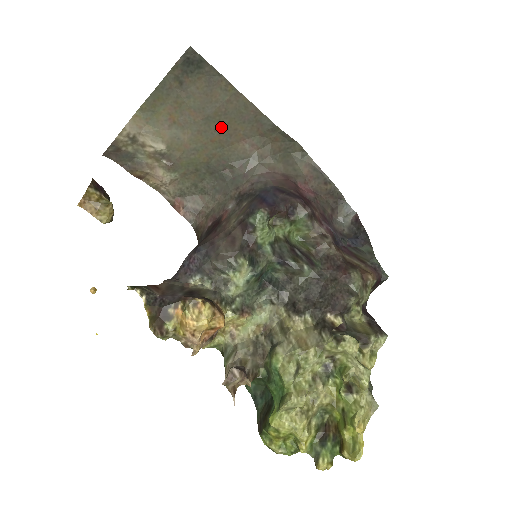
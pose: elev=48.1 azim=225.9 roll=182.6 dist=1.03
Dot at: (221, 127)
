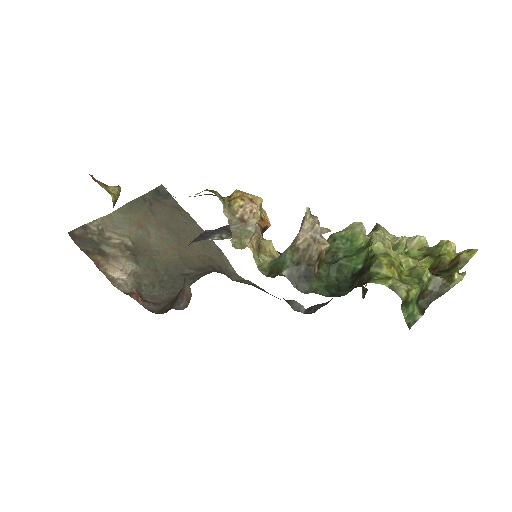
Dot at: (180, 240)
